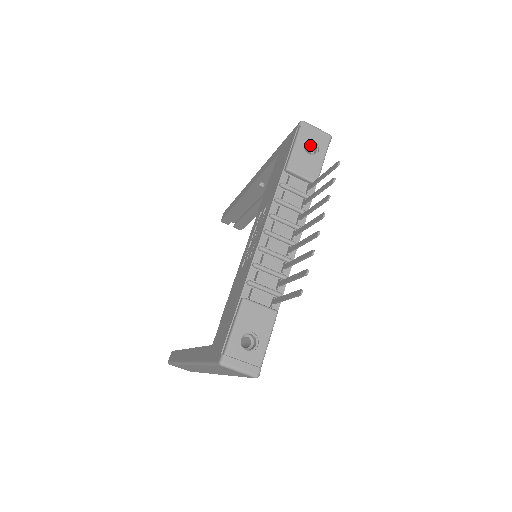
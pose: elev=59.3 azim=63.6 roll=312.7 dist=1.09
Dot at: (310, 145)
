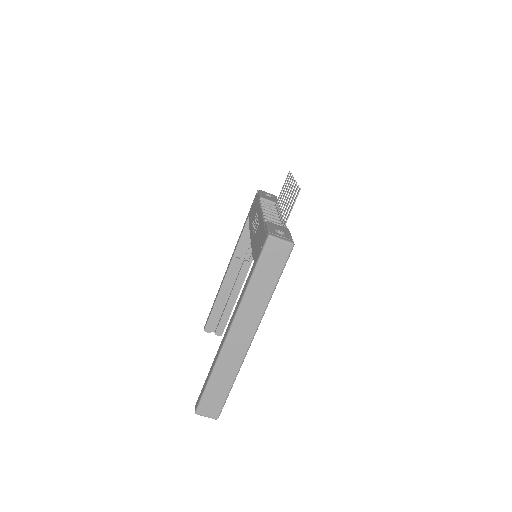
Dot at: occluded
